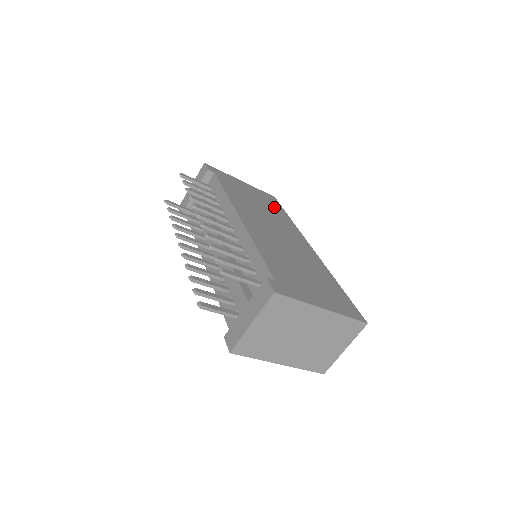
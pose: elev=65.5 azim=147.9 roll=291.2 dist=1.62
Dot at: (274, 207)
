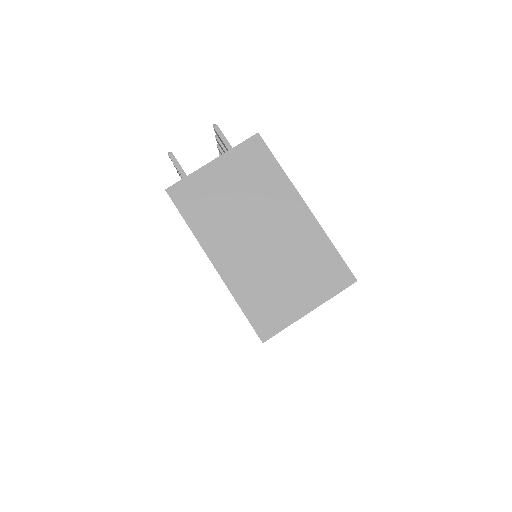
Dot at: occluded
